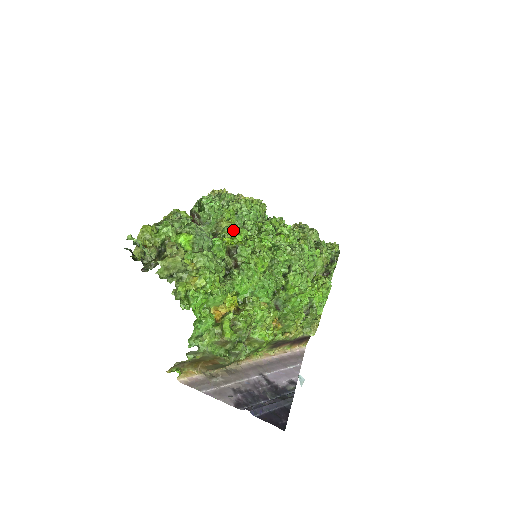
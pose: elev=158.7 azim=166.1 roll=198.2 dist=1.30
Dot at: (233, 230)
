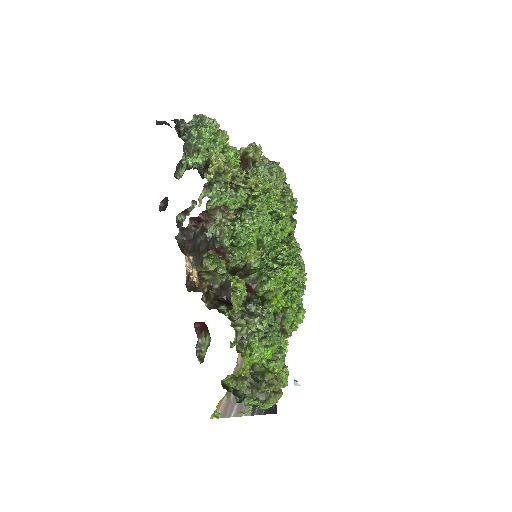
Dot at: (275, 283)
